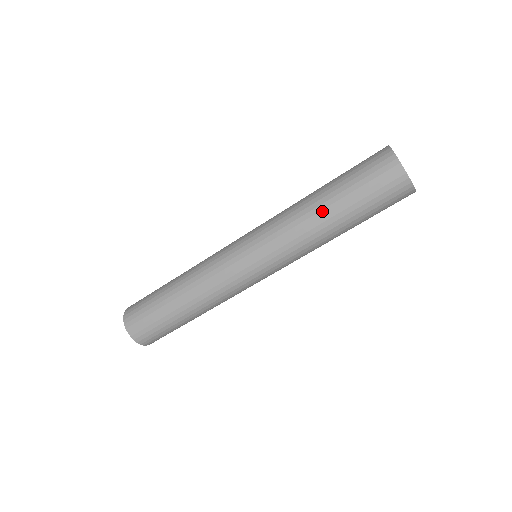
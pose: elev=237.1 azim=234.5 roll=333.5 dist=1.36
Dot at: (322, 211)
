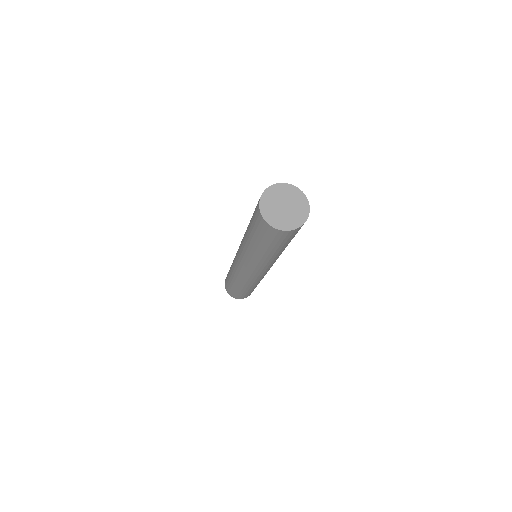
Dot at: (269, 255)
